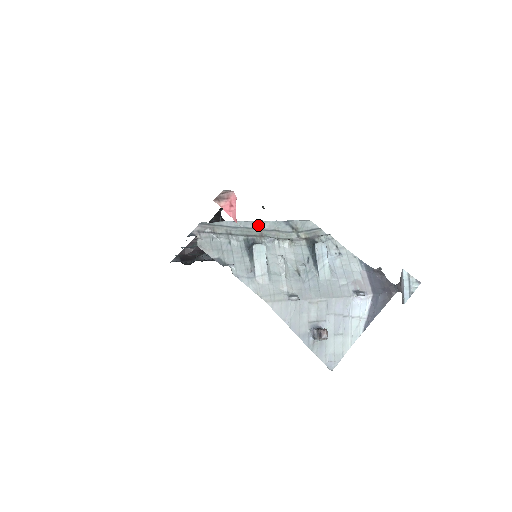
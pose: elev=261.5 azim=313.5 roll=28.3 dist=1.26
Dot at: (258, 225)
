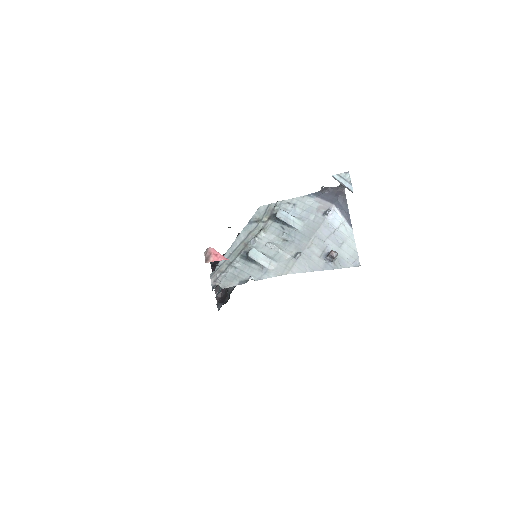
Dot at: (238, 242)
